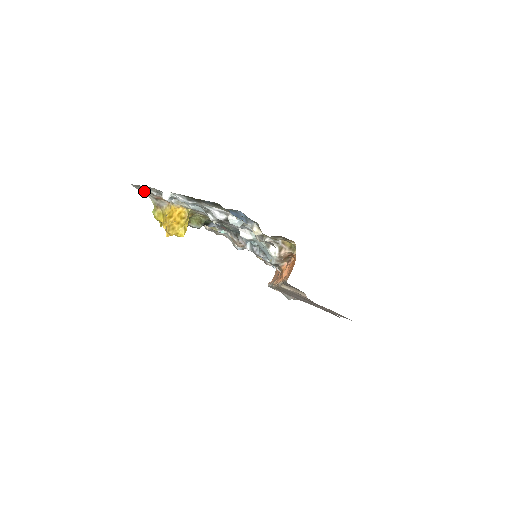
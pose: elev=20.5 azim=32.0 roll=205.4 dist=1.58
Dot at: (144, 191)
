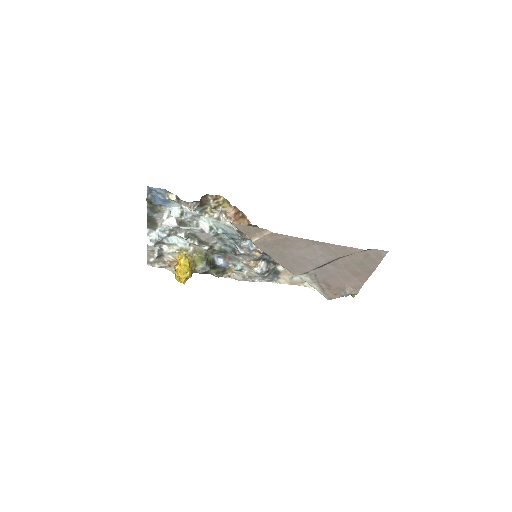
Dot at: (159, 265)
